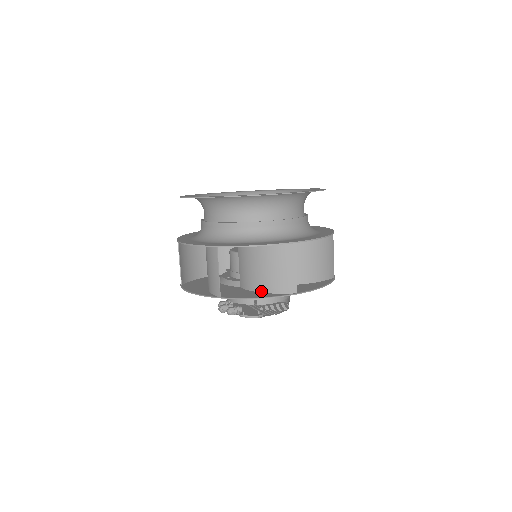
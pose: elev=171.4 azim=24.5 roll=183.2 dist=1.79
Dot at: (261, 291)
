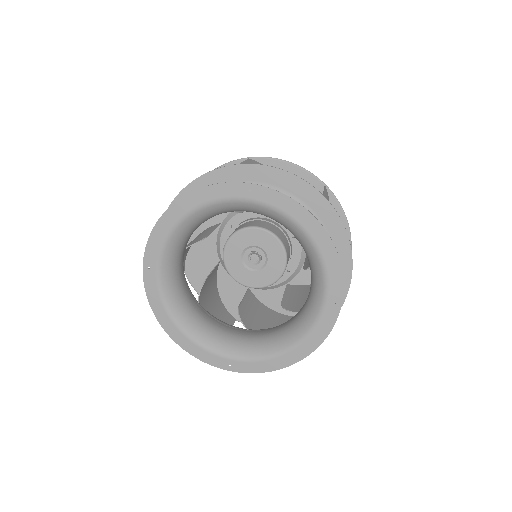
Dot at: occluded
